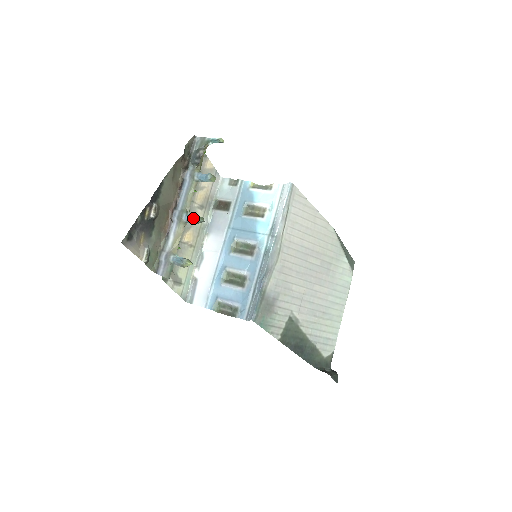
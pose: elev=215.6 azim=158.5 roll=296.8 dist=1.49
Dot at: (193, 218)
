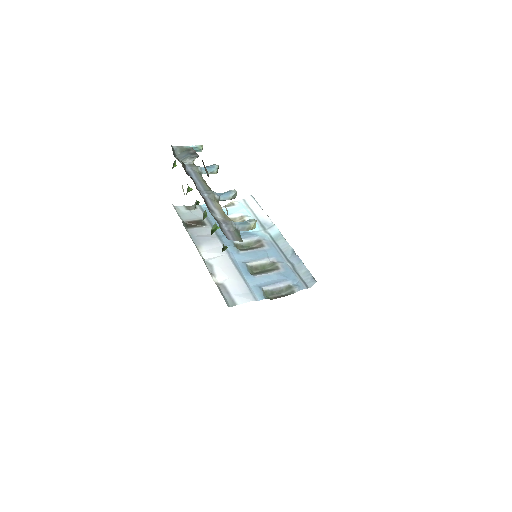
Dot at: (228, 192)
